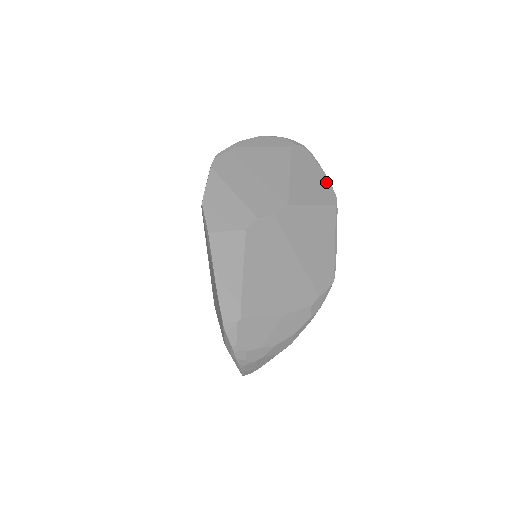
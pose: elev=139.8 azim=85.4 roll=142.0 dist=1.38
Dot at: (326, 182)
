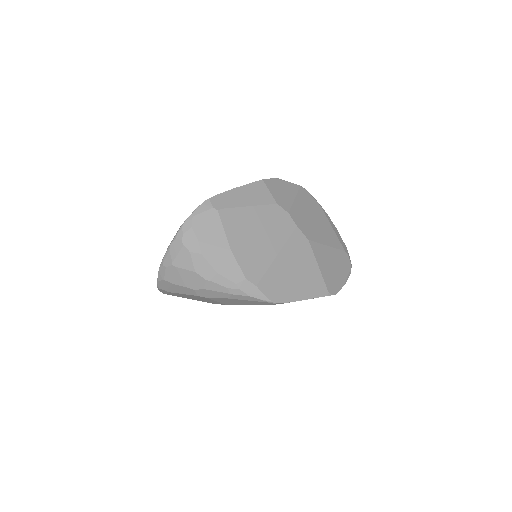
Dot at: (339, 285)
